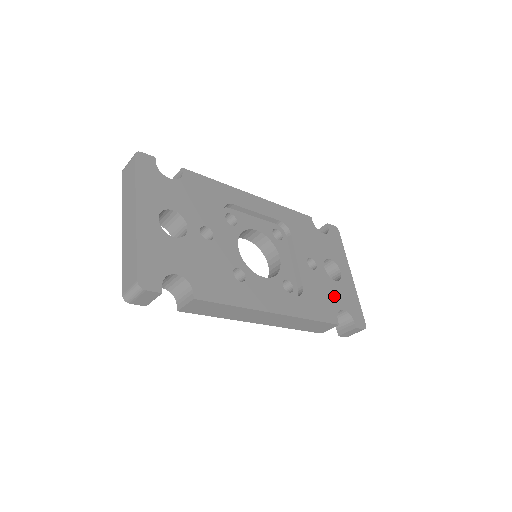
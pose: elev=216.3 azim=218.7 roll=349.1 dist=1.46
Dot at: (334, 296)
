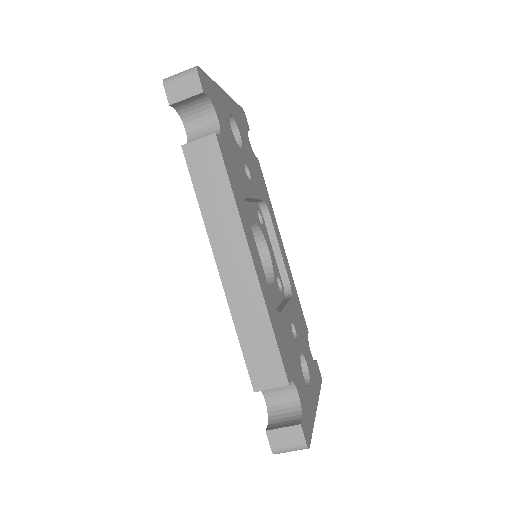
Dot at: (297, 374)
